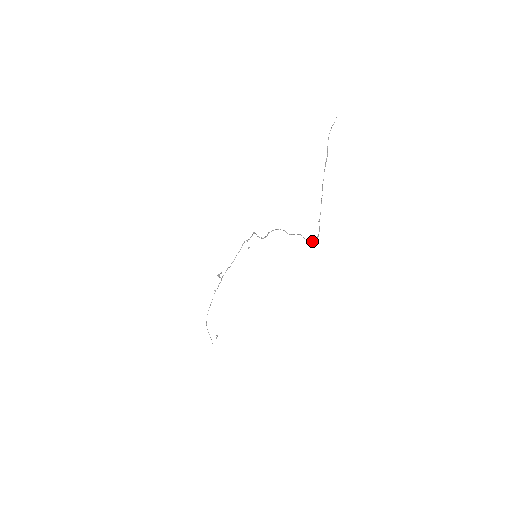
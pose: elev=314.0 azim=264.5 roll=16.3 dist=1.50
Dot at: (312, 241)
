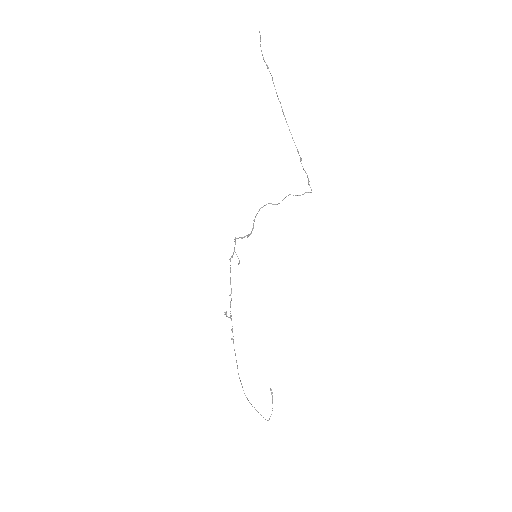
Dot at: (305, 192)
